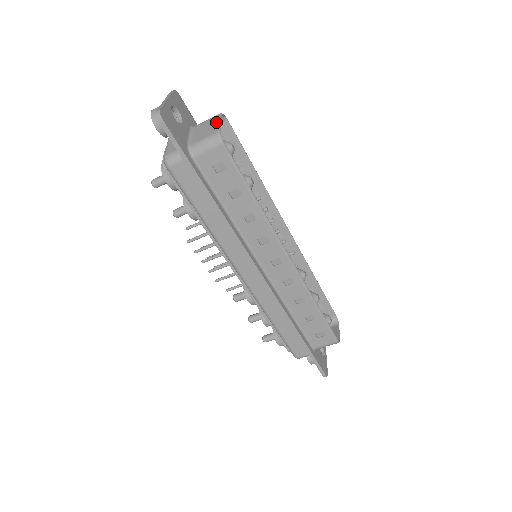
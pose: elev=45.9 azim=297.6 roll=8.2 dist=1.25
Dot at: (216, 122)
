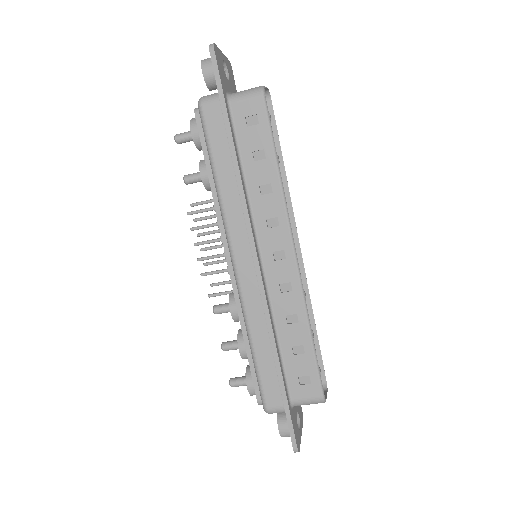
Dot at: occluded
